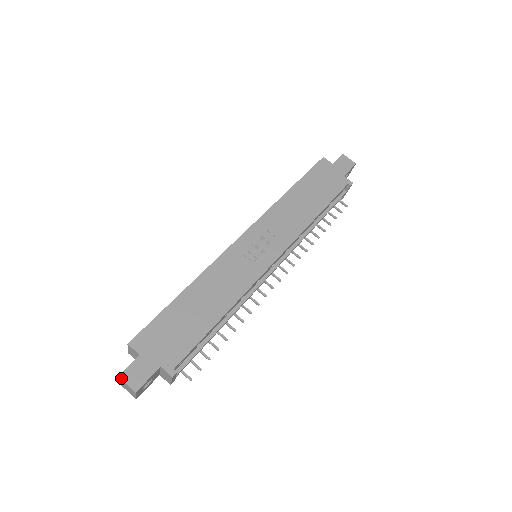
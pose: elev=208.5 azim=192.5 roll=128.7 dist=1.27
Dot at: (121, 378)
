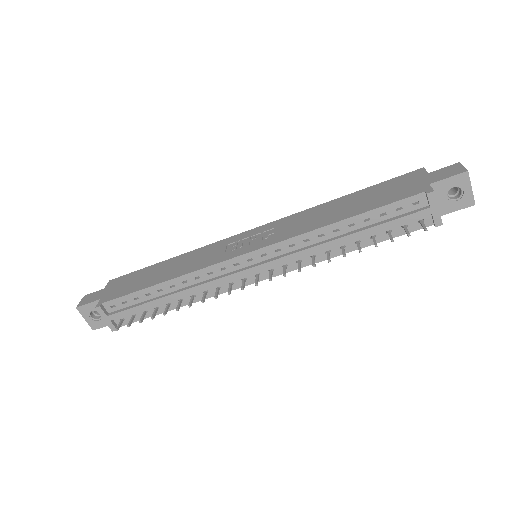
Dot at: (83, 297)
